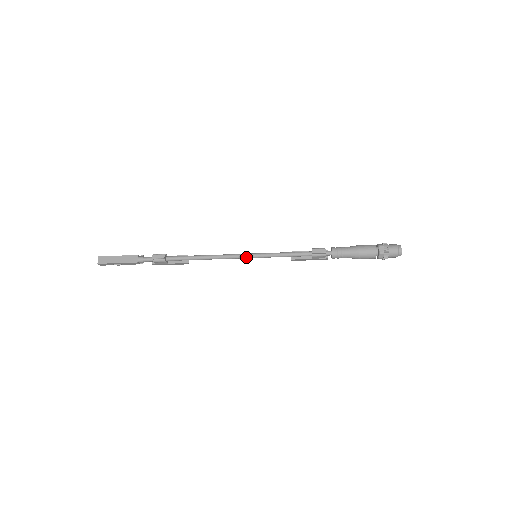
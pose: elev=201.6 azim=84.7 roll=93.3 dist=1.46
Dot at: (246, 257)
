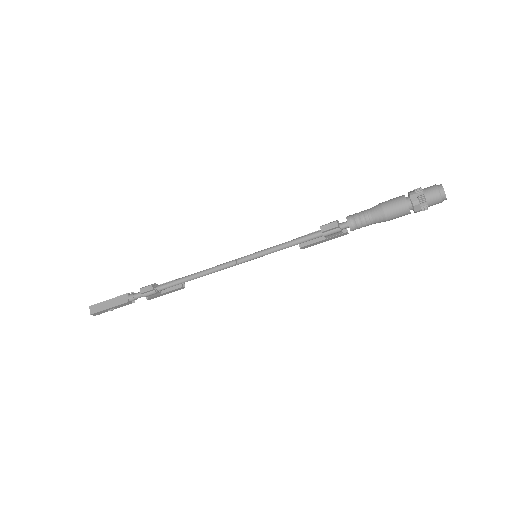
Dot at: (244, 261)
